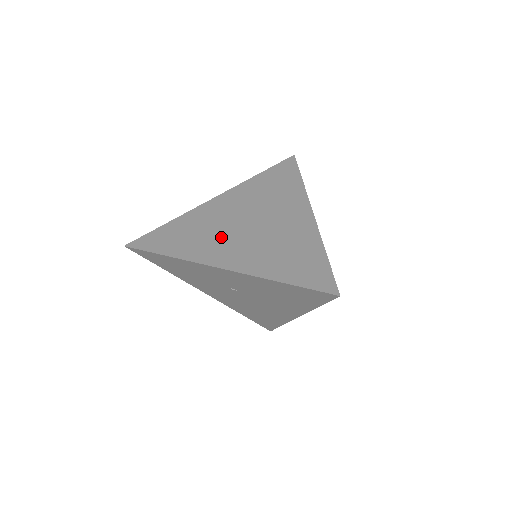
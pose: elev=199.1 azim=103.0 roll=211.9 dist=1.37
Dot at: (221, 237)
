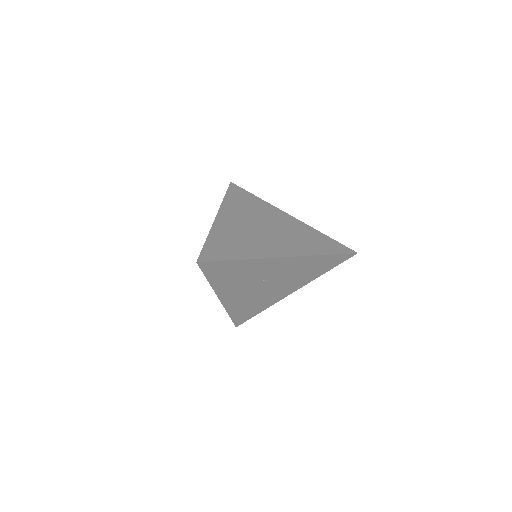
Dot at: (258, 240)
